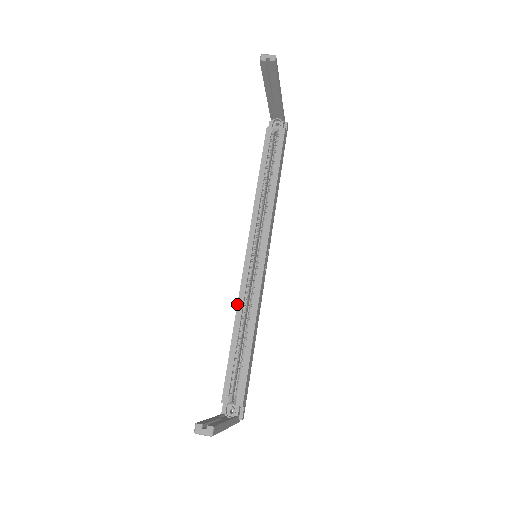
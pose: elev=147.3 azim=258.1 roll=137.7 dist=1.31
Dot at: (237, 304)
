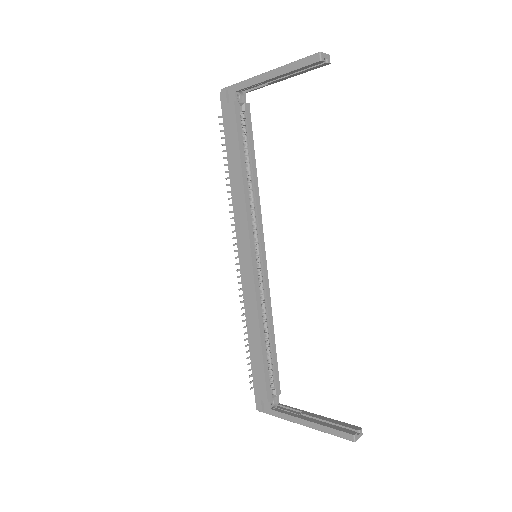
Dot at: (257, 310)
